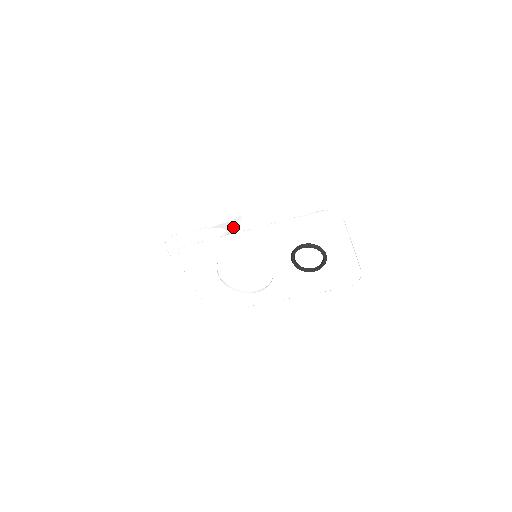
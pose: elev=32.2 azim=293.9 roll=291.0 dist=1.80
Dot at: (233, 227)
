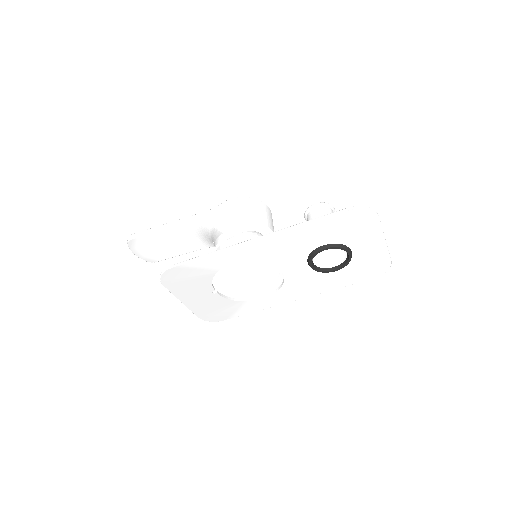
Dot at: (218, 221)
